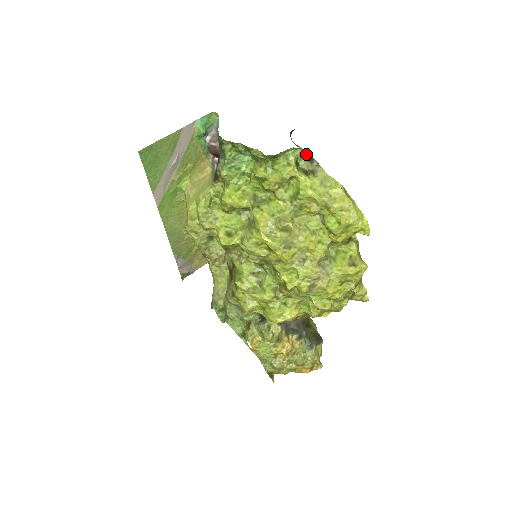
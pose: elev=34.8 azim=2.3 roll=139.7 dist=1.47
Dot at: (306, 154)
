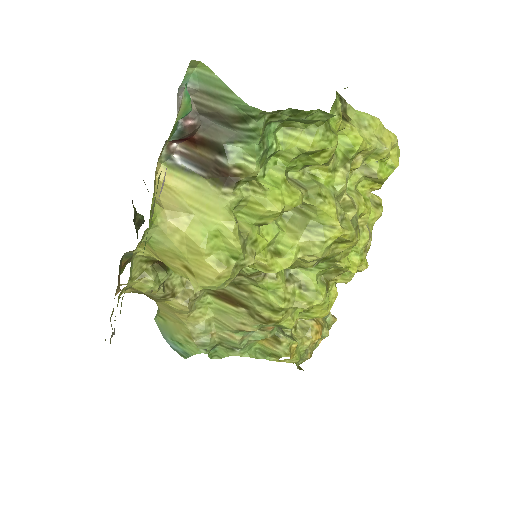
Dot at: occluded
